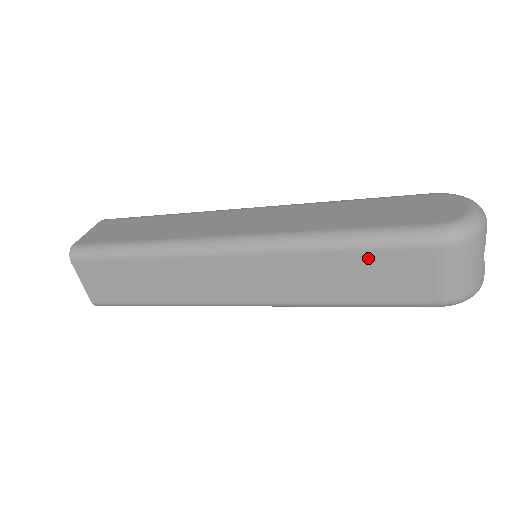
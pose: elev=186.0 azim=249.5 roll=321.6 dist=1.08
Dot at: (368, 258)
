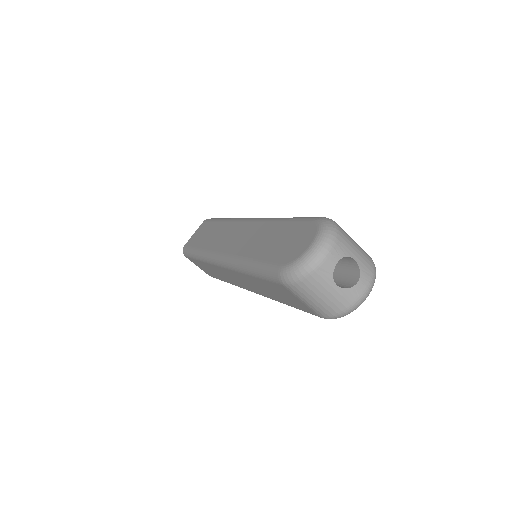
Dot at: (265, 283)
